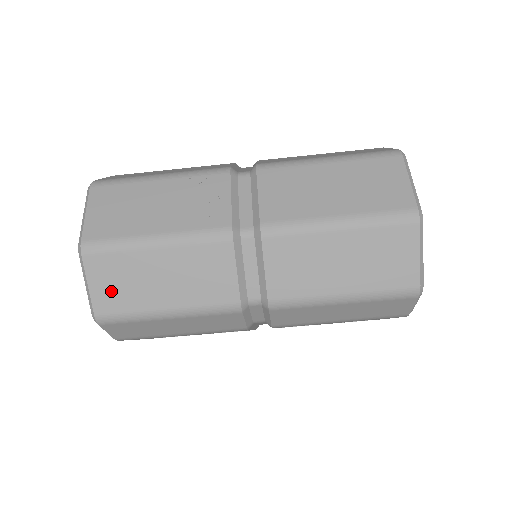
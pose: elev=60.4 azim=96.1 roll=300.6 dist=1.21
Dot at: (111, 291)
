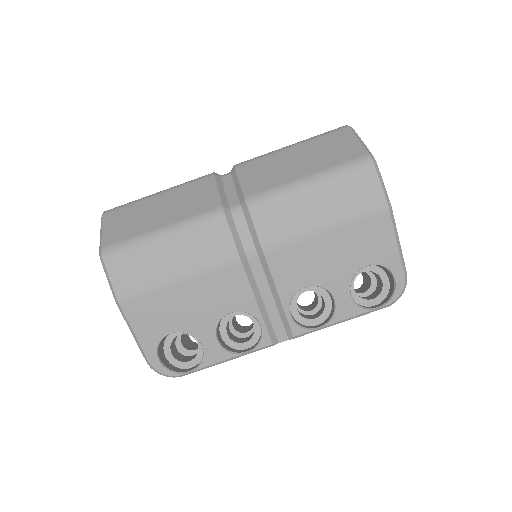
Dot at: (119, 229)
